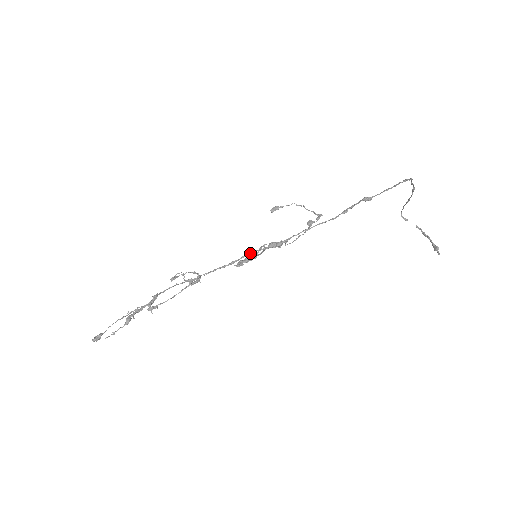
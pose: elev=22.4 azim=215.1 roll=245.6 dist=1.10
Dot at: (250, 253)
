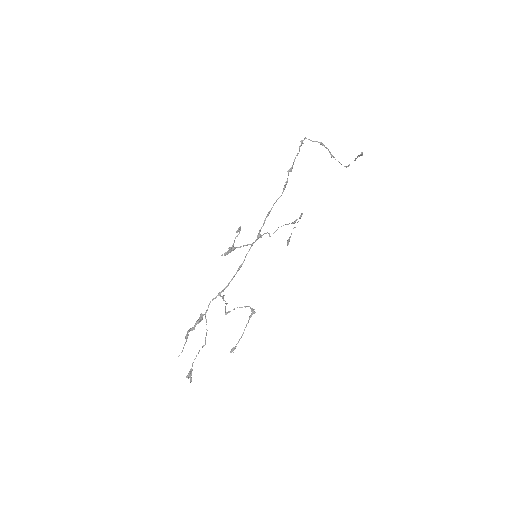
Dot at: occluded
